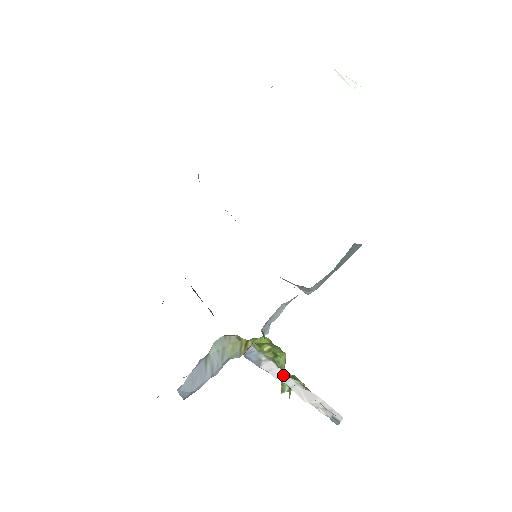
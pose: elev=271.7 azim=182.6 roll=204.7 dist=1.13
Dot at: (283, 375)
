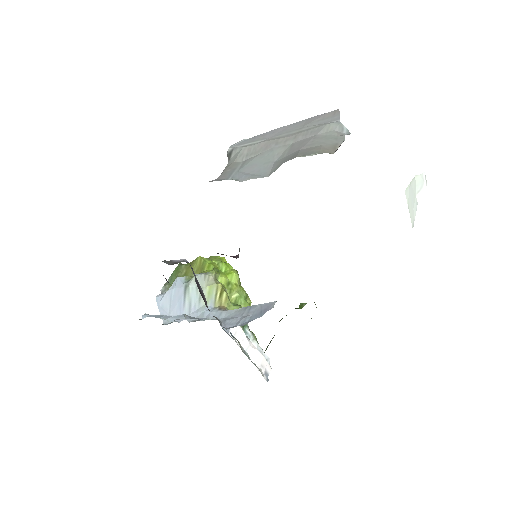
Dot at: (243, 336)
